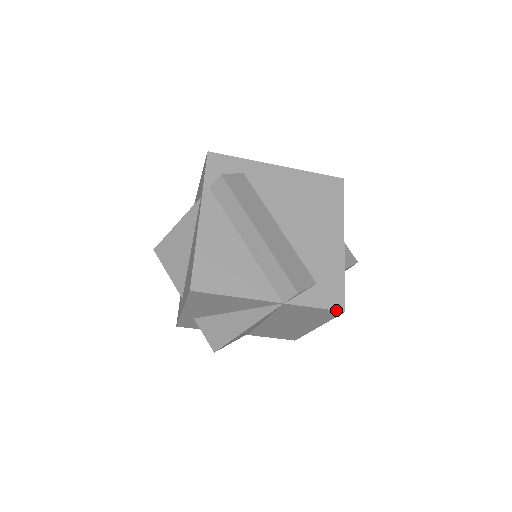
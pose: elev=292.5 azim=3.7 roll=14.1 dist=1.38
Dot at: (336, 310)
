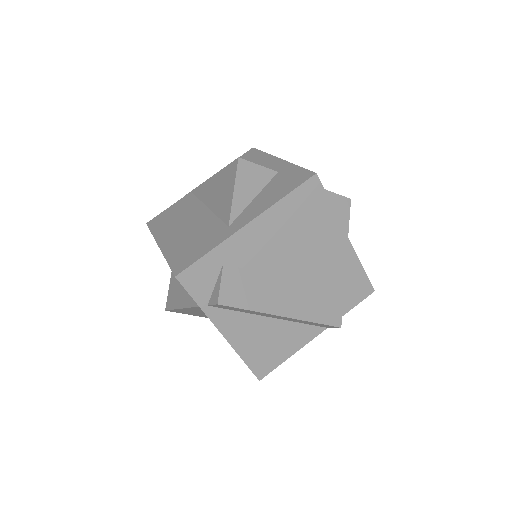
Dot at: occluded
